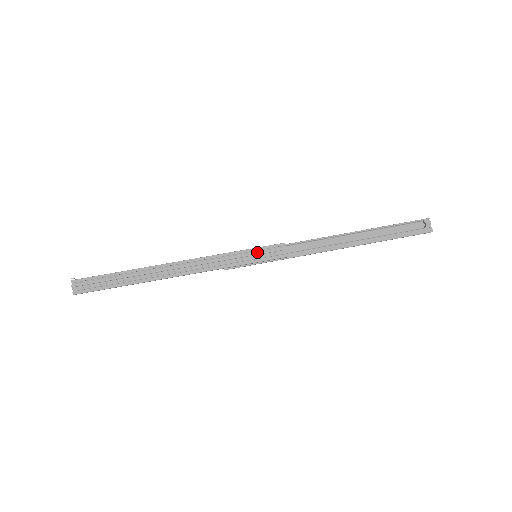
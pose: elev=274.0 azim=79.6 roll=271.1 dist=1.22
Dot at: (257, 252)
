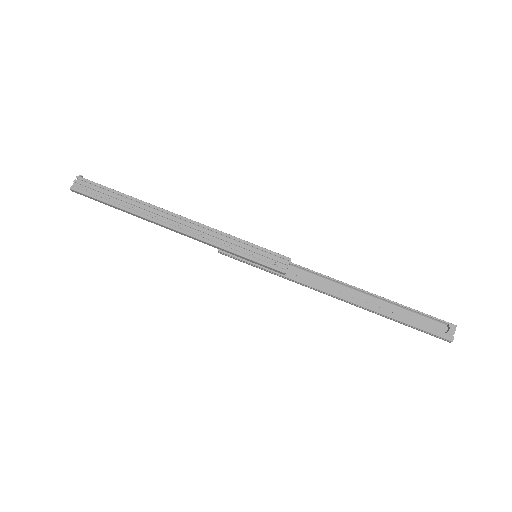
Dot at: (259, 251)
